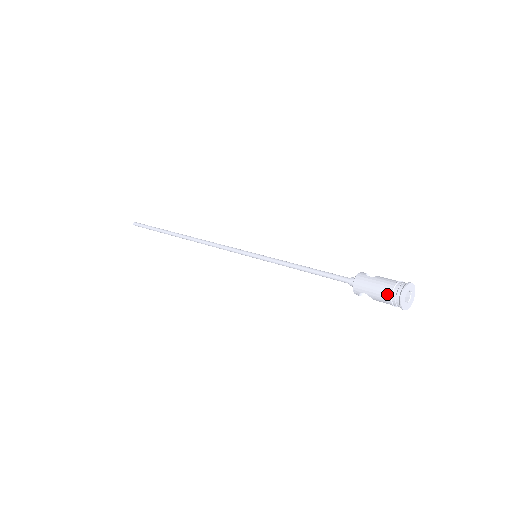
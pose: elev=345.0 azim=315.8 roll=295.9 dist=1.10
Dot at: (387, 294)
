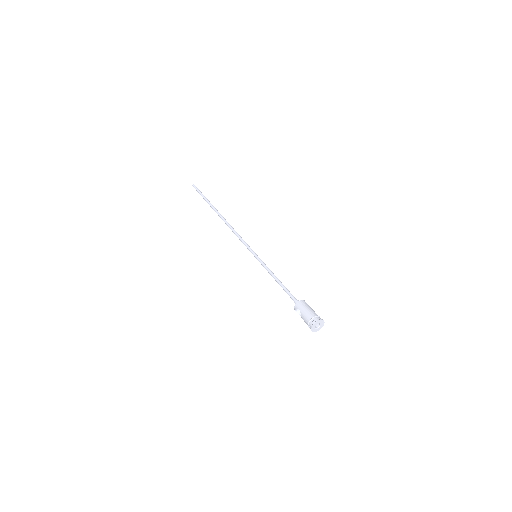
Dot at: (310, 317)
